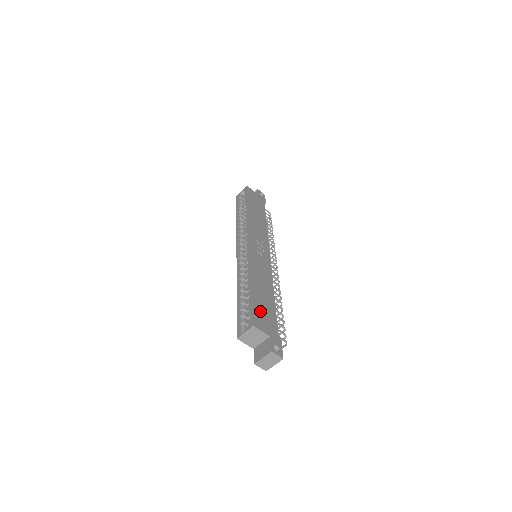
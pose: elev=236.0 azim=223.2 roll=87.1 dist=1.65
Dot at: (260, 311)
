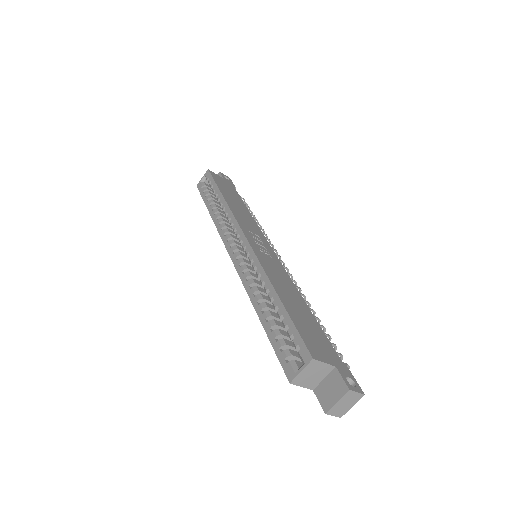
Dot at: (307, 333)
